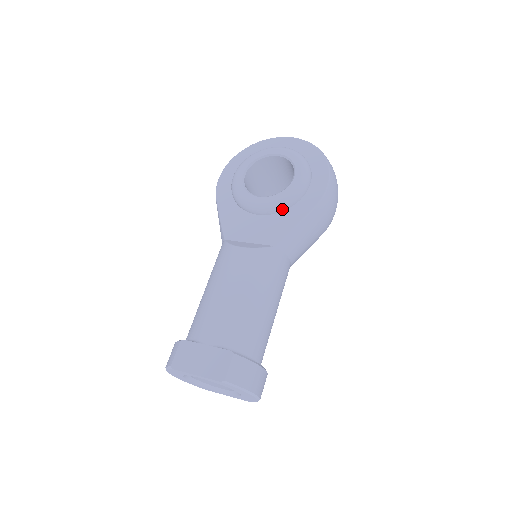
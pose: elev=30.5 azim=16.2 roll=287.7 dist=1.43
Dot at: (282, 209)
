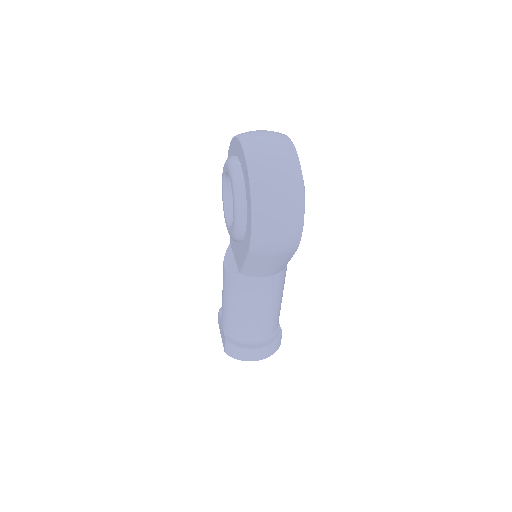
Dot at: occluded
